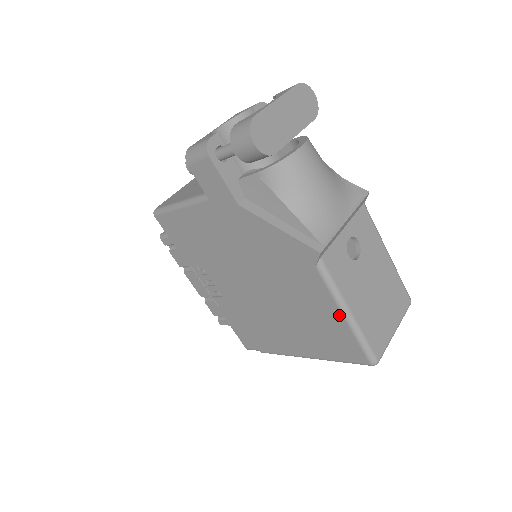
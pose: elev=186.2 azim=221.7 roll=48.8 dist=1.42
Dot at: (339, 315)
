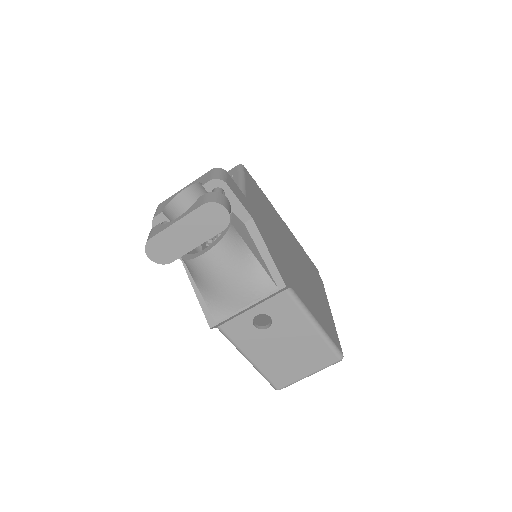
Dot at: occluded
